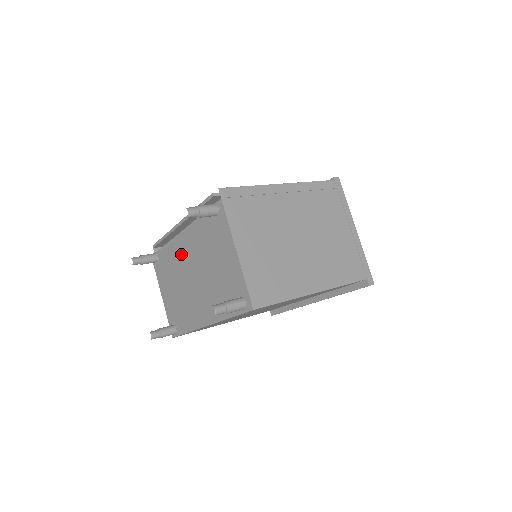
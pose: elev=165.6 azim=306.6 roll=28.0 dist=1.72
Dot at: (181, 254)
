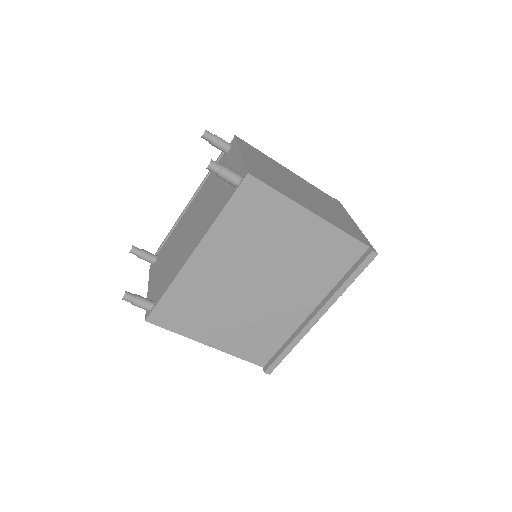
Dot at: (184, 222)
